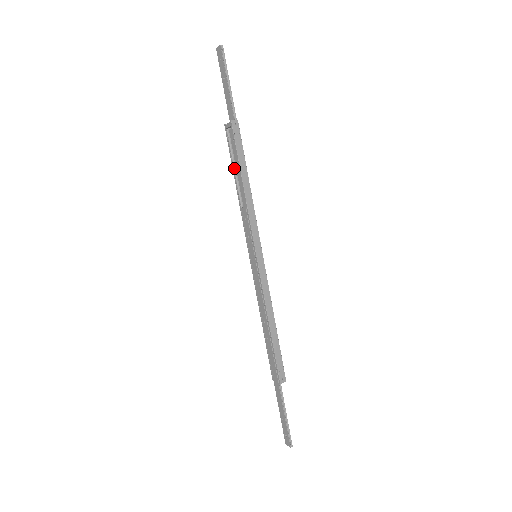
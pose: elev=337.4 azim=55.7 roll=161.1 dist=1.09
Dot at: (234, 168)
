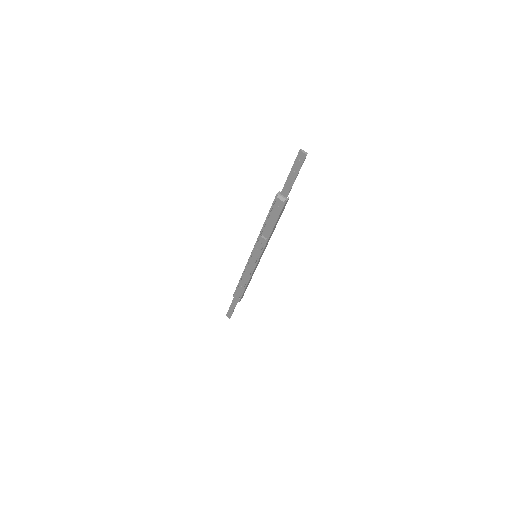
Dot at: (268, 217)
